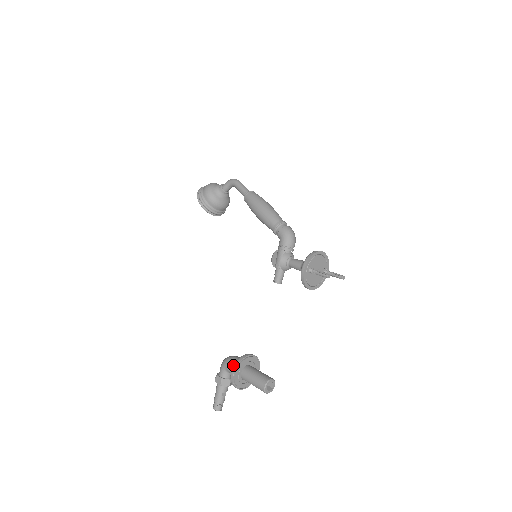
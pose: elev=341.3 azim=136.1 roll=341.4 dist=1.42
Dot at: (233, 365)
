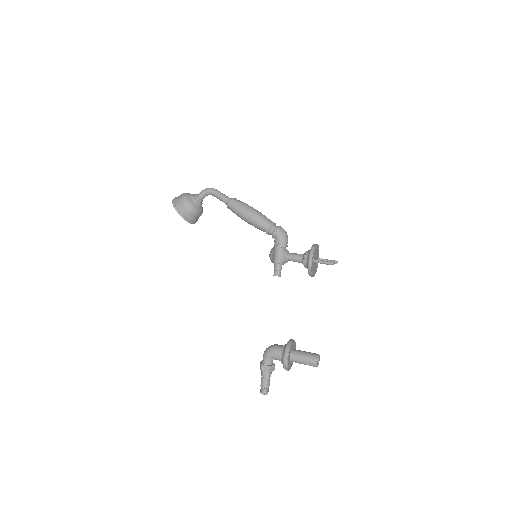
Dot at: (284, 352)
